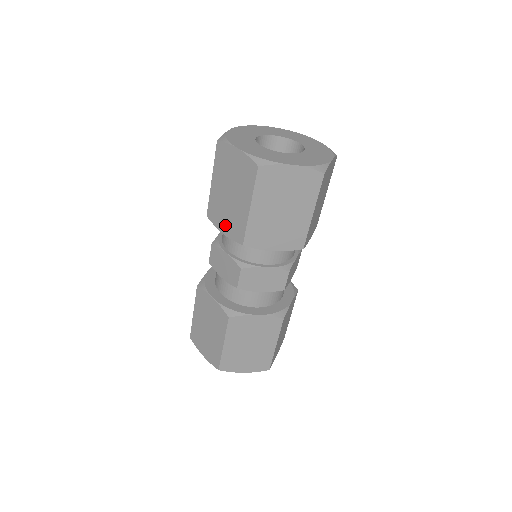
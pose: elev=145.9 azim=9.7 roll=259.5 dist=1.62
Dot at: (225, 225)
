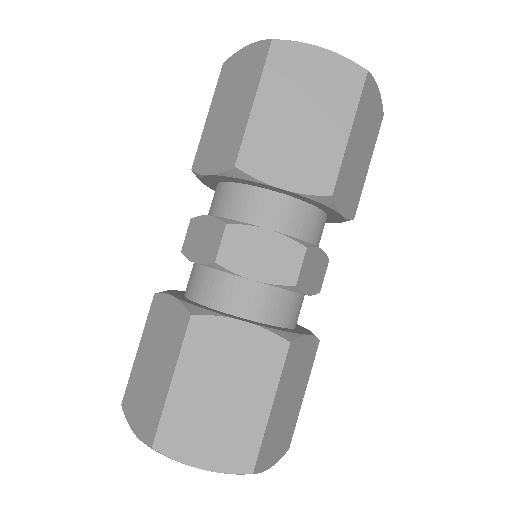
Dot at: (288, 172)
